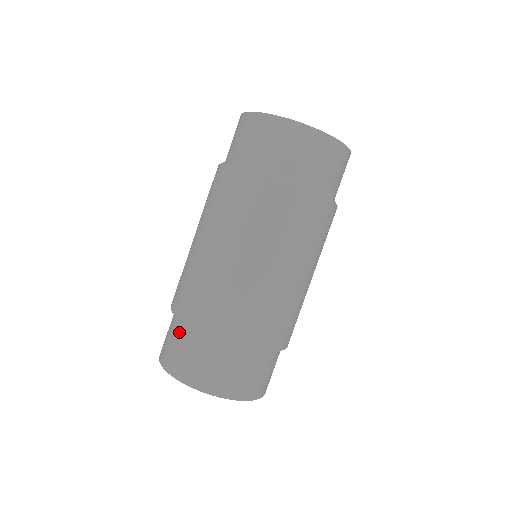
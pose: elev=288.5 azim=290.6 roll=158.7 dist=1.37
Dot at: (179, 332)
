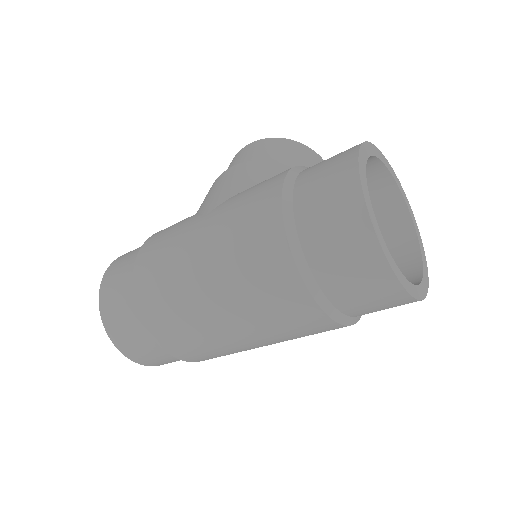
Dot at: (130, 305)
